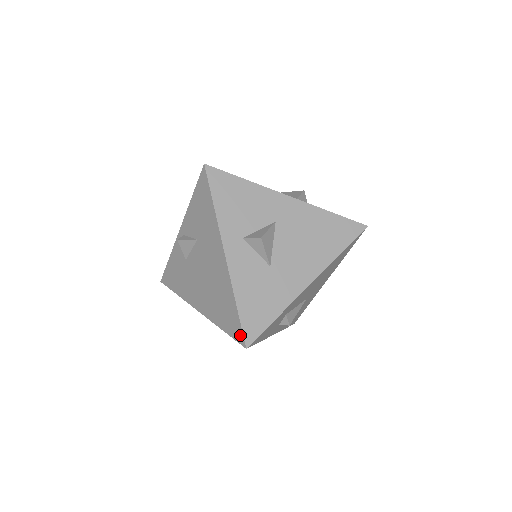
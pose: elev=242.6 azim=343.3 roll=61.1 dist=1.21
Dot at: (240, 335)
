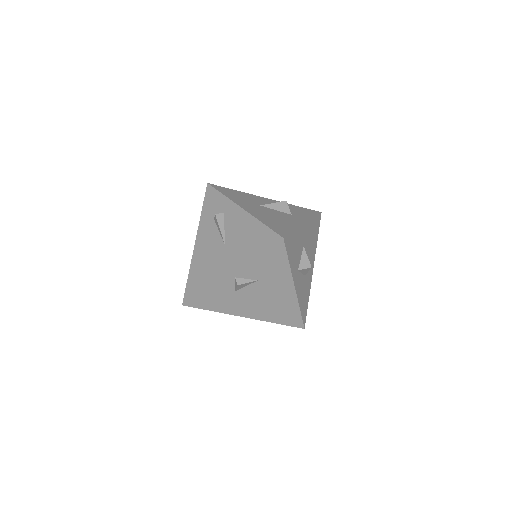
Dot at: (300, 324)
